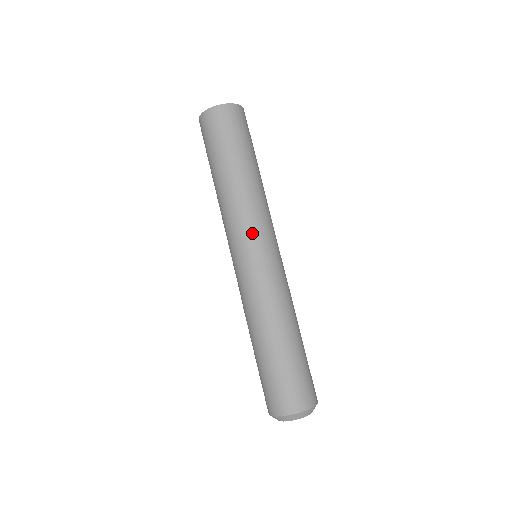
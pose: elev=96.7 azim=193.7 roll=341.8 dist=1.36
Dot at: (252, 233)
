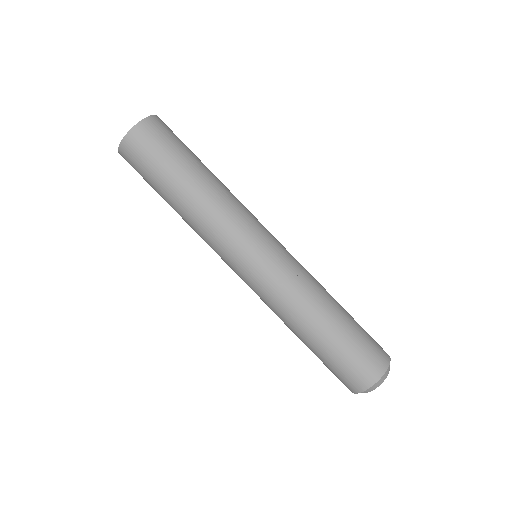
Dot at: (237, 244)
